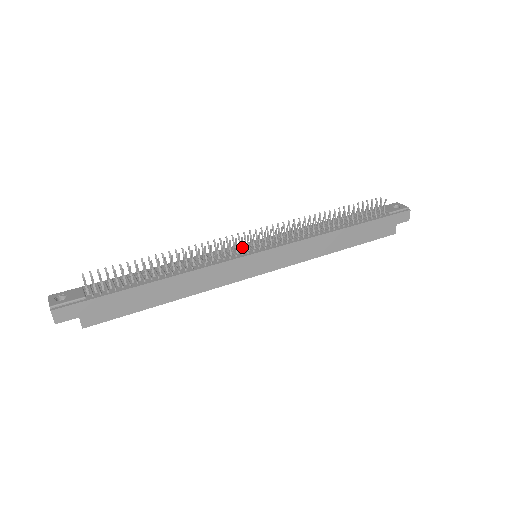
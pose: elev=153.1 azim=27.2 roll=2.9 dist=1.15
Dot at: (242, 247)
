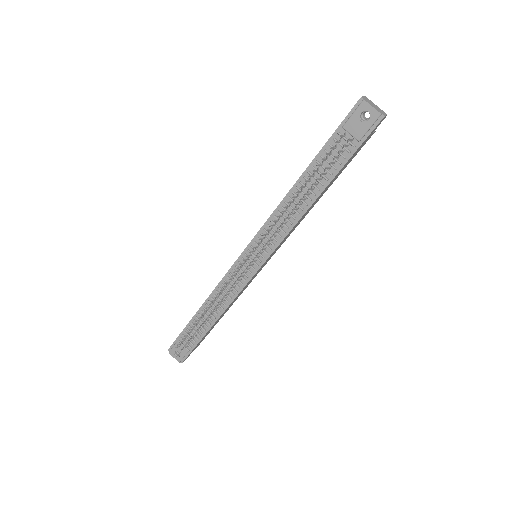
Dot at: (244, 273)
